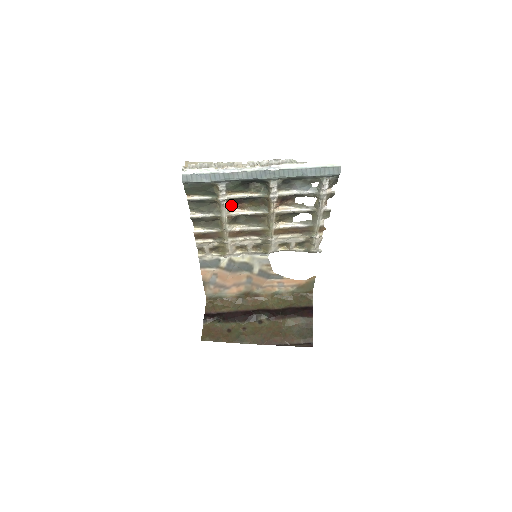
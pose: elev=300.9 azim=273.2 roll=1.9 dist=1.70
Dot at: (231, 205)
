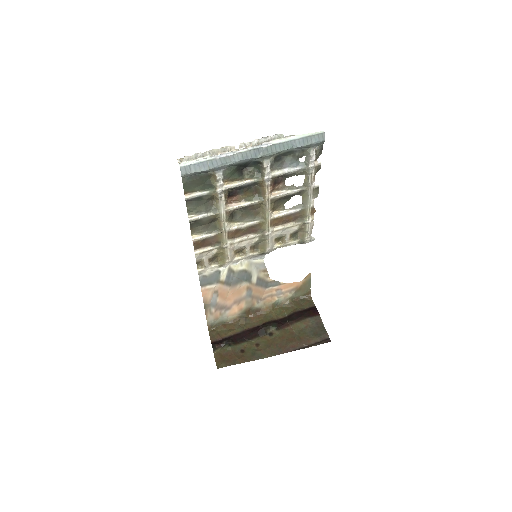
Dot at: (227, 199)
